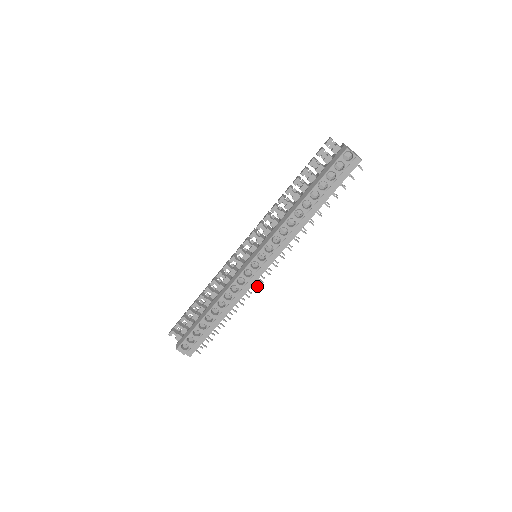
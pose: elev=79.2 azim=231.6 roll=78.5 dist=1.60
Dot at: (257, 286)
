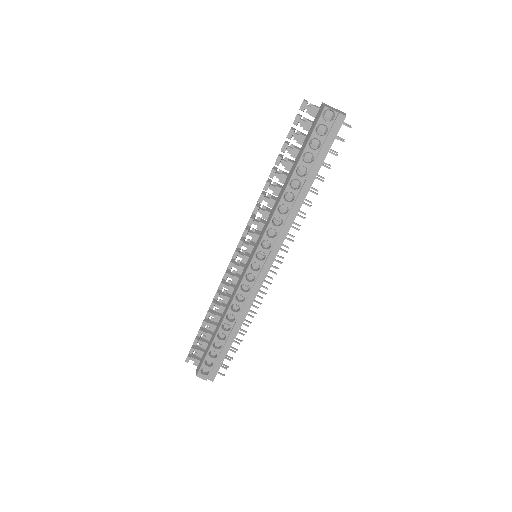
Dot at: (267, 289)
